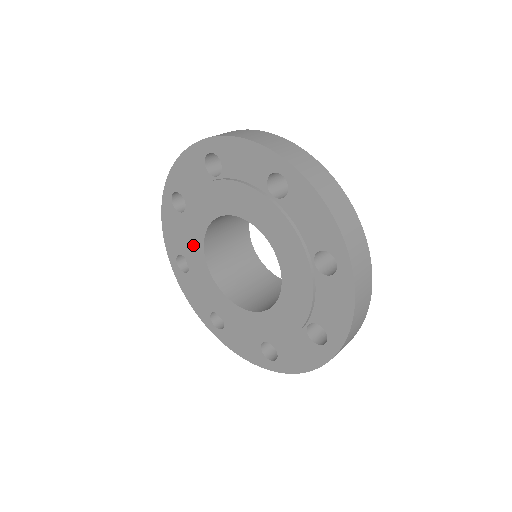
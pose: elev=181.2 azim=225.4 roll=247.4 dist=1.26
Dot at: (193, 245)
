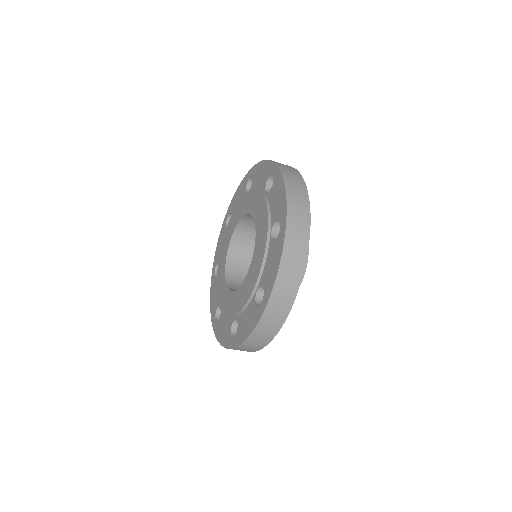
Dot at: (236, 216)
